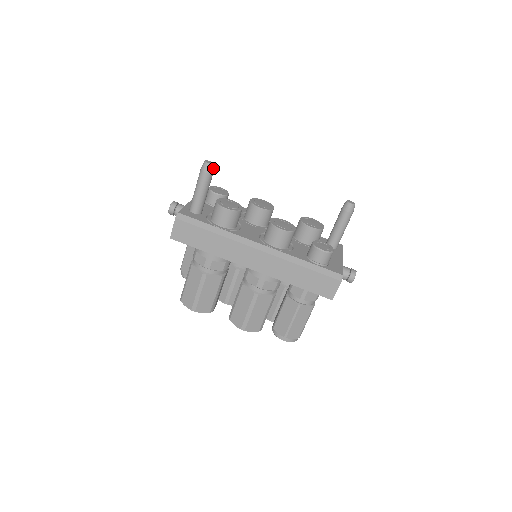
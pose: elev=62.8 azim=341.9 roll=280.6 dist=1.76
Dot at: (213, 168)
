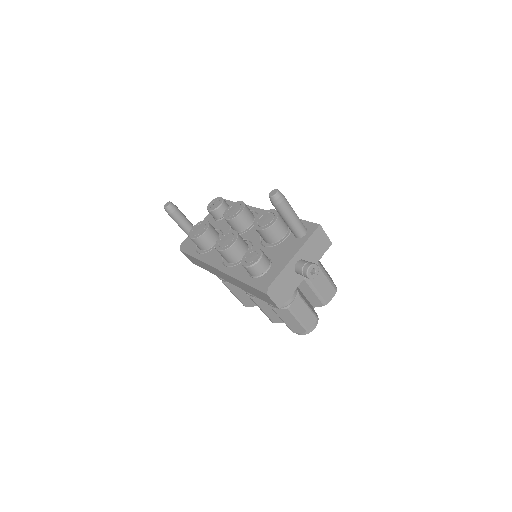
Dot at: (170, 208)
